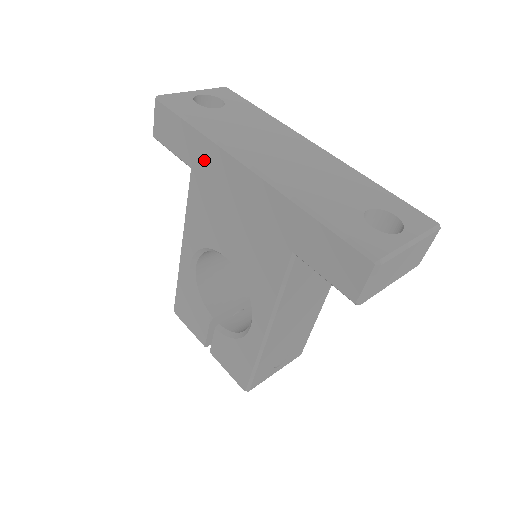
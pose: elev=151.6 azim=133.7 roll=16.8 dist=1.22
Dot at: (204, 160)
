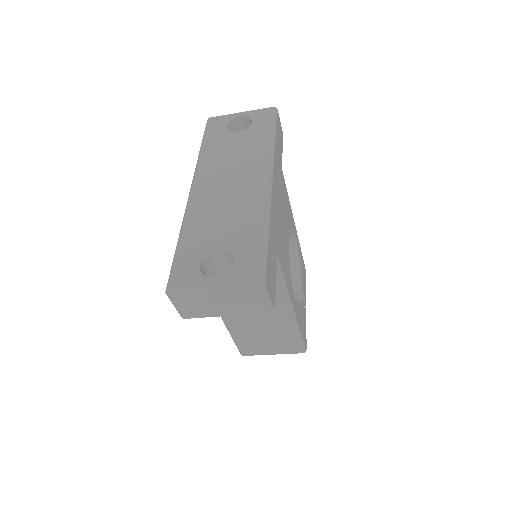
Dot at: occluded
